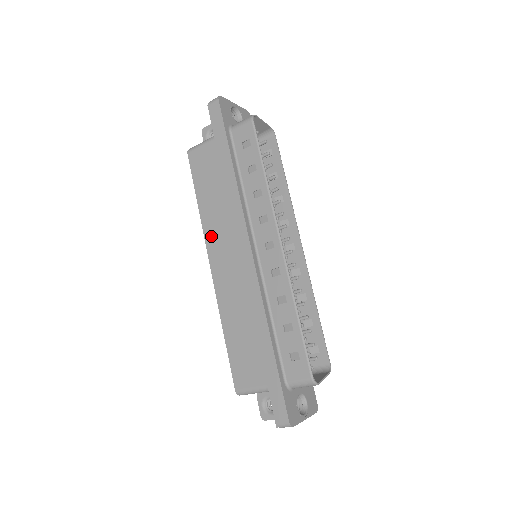
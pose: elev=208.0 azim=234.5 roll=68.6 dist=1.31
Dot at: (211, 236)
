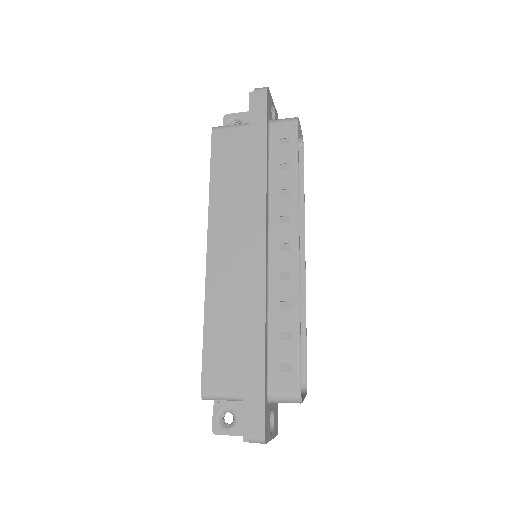
Dot at: (217, 221)
